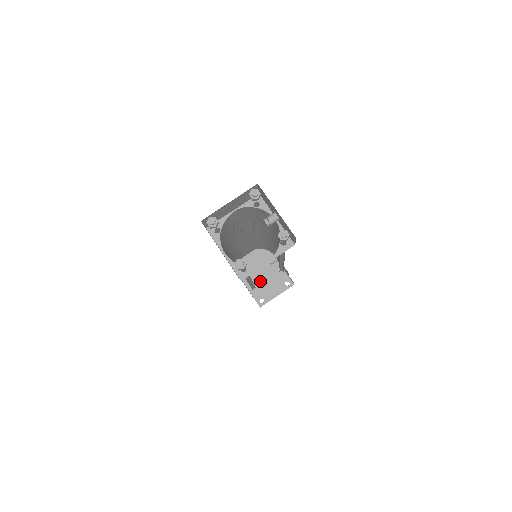
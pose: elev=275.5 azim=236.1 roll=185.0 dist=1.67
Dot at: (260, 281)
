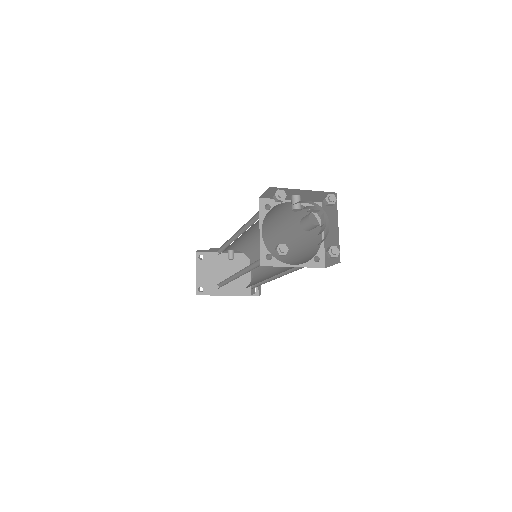
Dot at: (236, 280)
